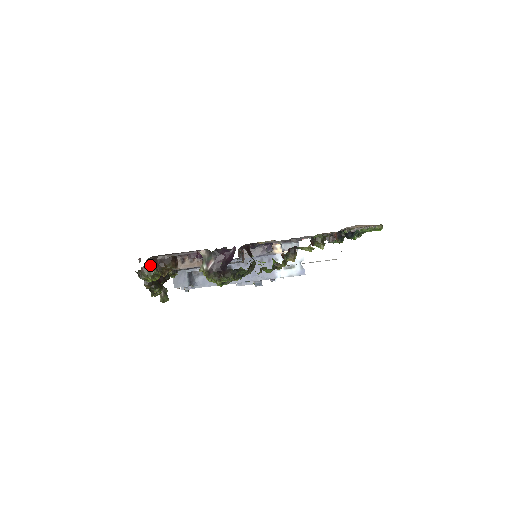
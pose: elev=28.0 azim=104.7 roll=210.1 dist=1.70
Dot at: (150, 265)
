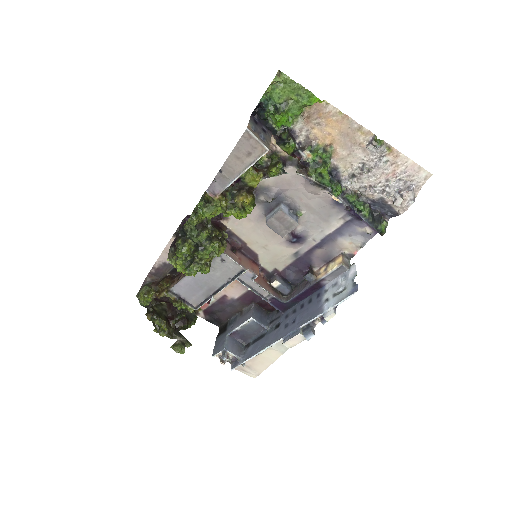
Dot at: (146, 284)
